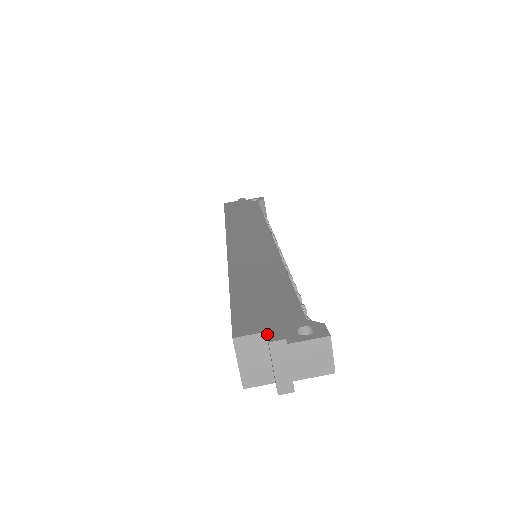
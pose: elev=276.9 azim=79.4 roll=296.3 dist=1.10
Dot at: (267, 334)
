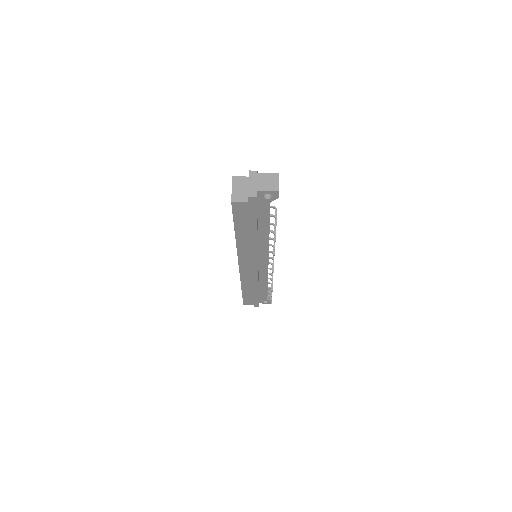
Dot at: occluded
